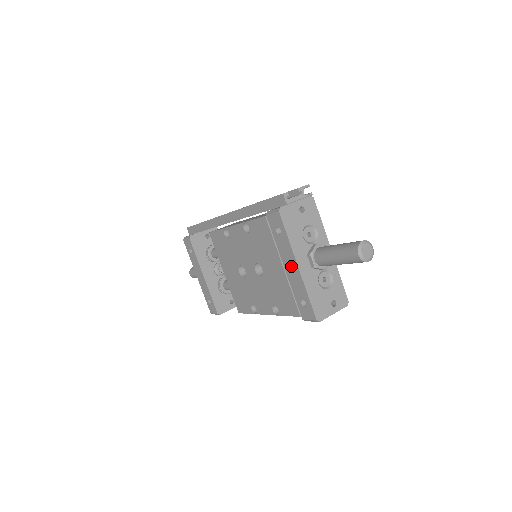
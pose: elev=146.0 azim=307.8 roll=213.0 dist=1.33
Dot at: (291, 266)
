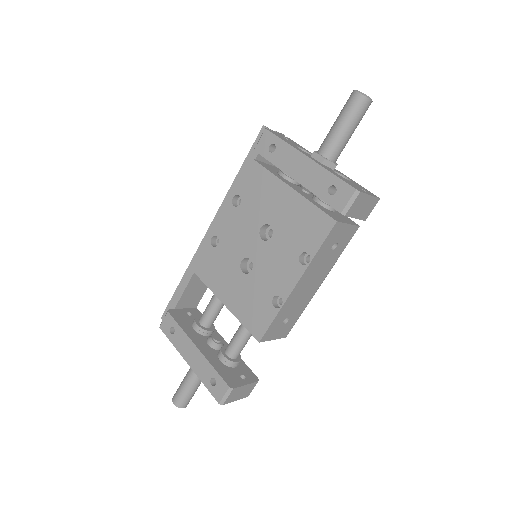
Dot at: (300, 166)
